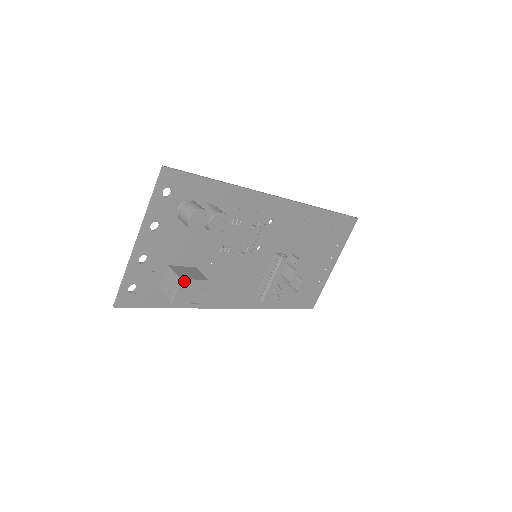
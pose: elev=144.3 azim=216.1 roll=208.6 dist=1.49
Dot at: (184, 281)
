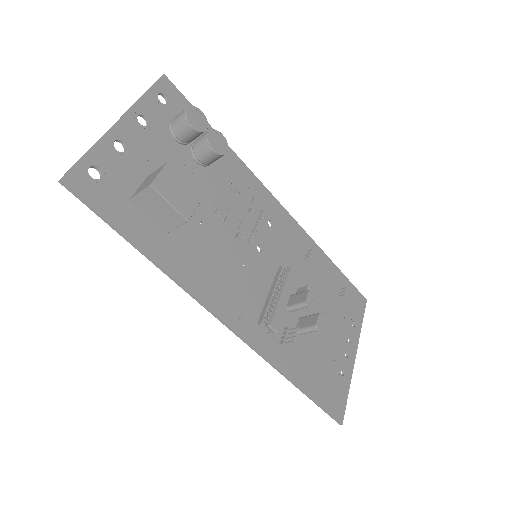
Dot at: (172, 168)
